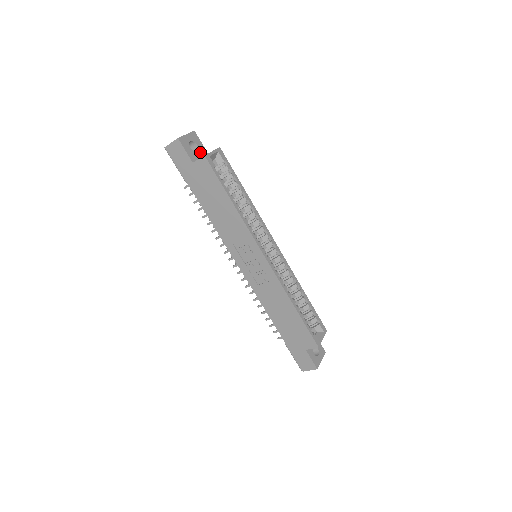
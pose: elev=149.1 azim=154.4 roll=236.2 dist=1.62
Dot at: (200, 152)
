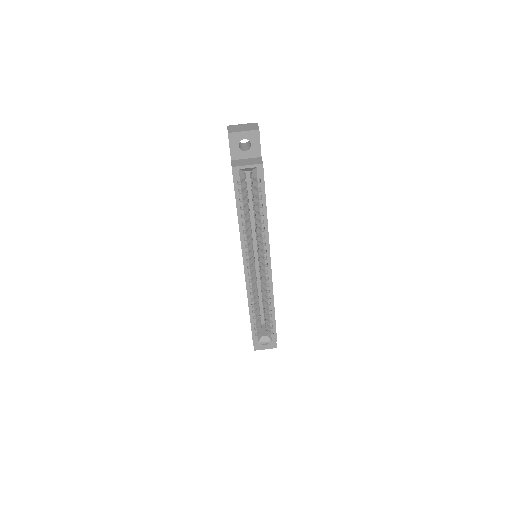
Dot at: (250, 152)
